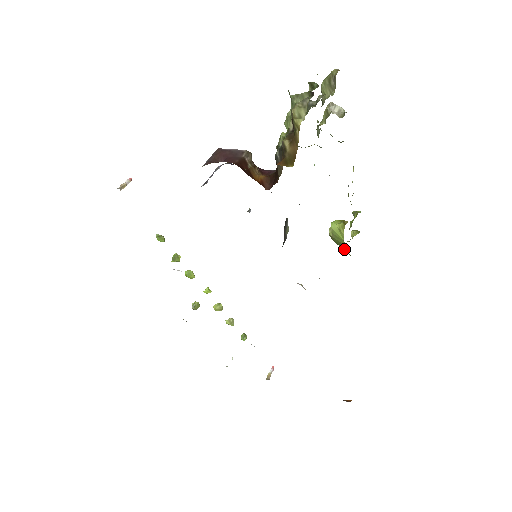
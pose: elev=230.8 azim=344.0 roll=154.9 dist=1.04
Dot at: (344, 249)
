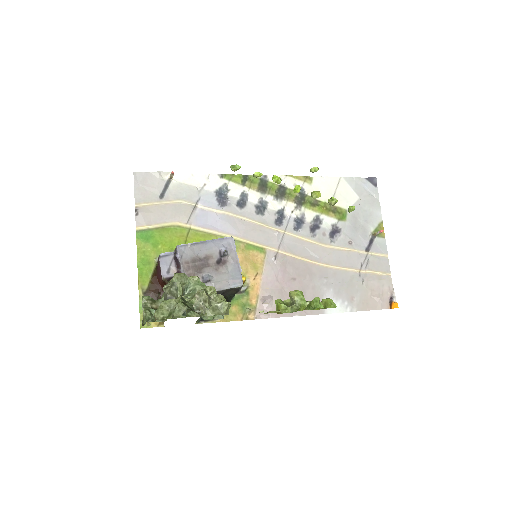
Dot at: occluded
